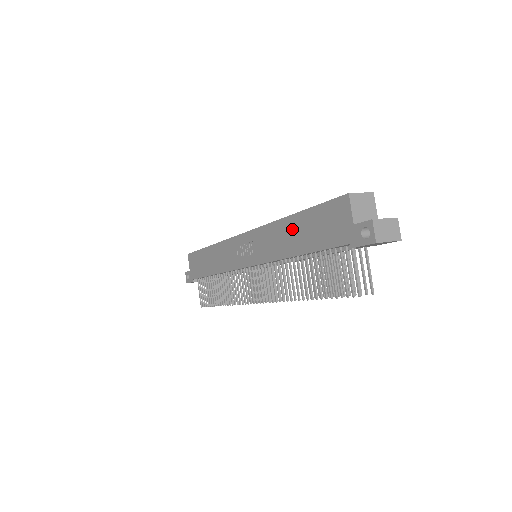
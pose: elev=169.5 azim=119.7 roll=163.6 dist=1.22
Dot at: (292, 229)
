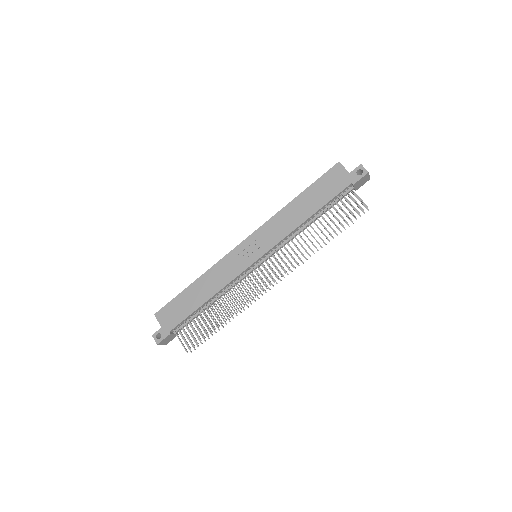
Dot at: (300, 204)
